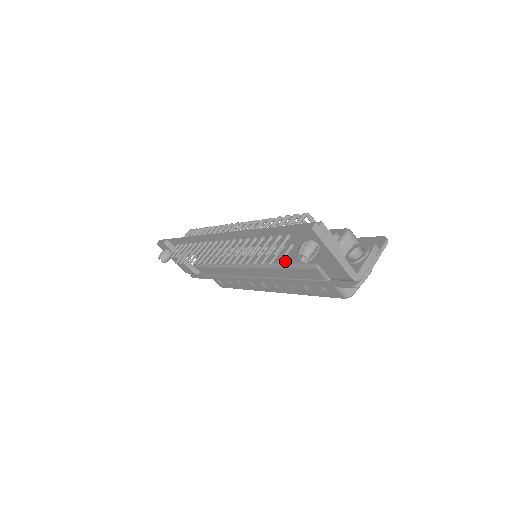
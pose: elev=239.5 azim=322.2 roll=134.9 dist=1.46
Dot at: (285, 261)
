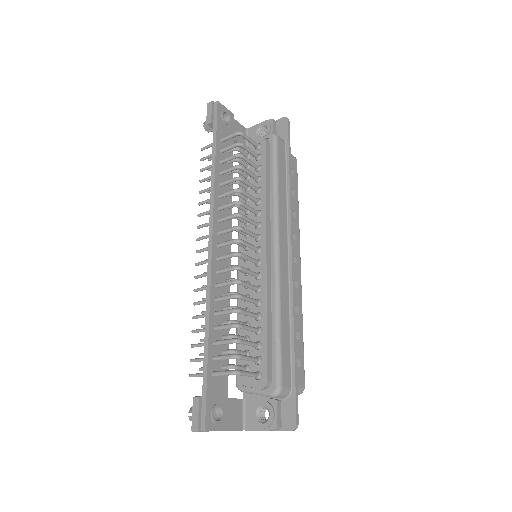
Dot at: (239, 330)
